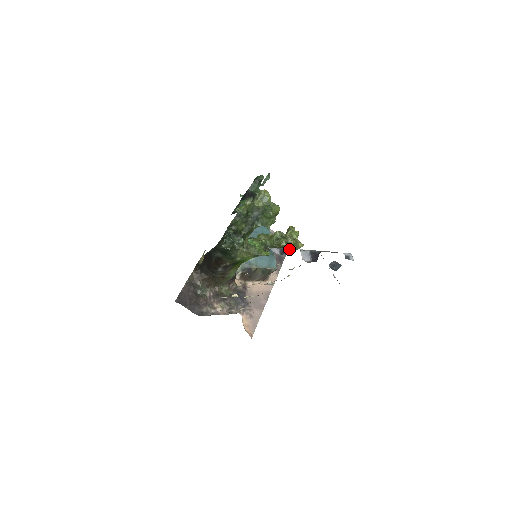
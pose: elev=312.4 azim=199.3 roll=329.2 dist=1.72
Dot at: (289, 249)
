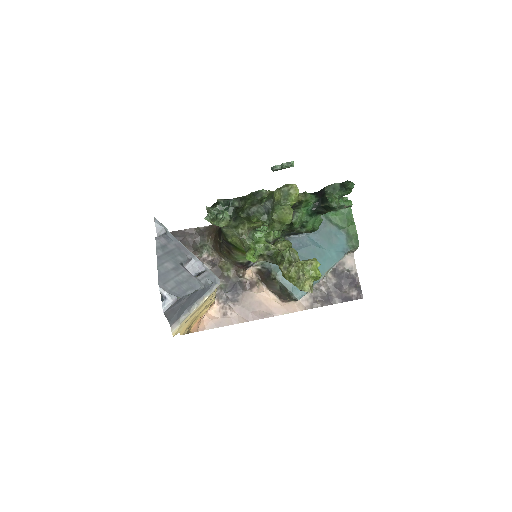
Dot at: occluded
